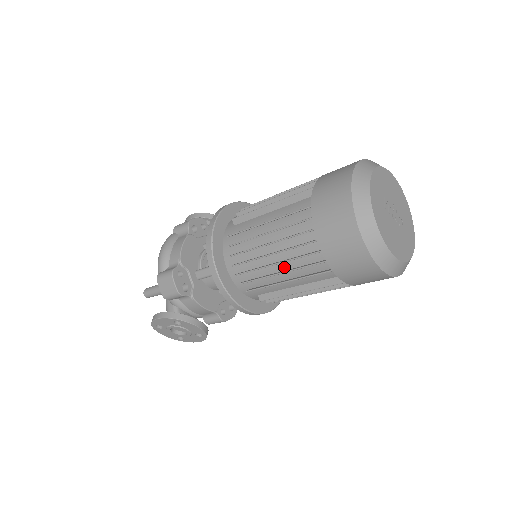
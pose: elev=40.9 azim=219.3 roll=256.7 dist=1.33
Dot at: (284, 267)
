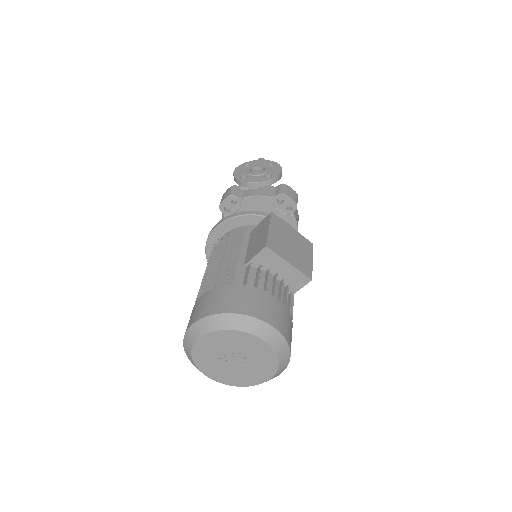
Dot at: occluded
